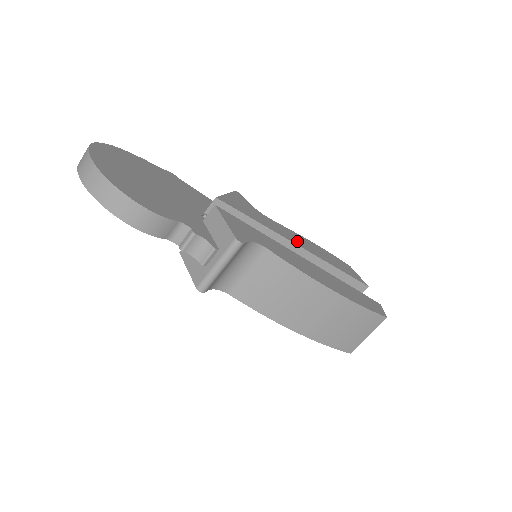
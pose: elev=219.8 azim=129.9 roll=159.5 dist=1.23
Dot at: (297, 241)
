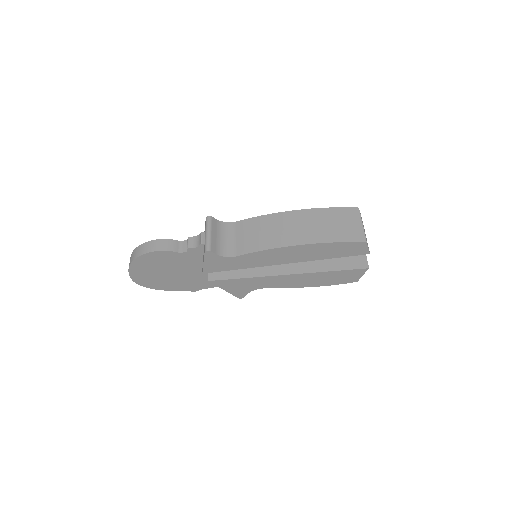
Dot at: occluded
